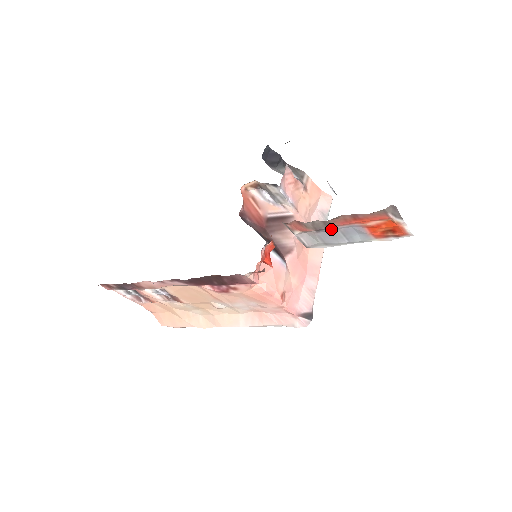
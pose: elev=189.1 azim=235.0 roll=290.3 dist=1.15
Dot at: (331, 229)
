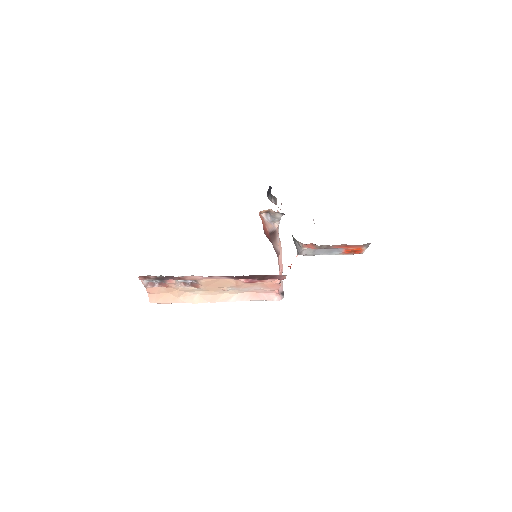
Dot at: (327, 249)
